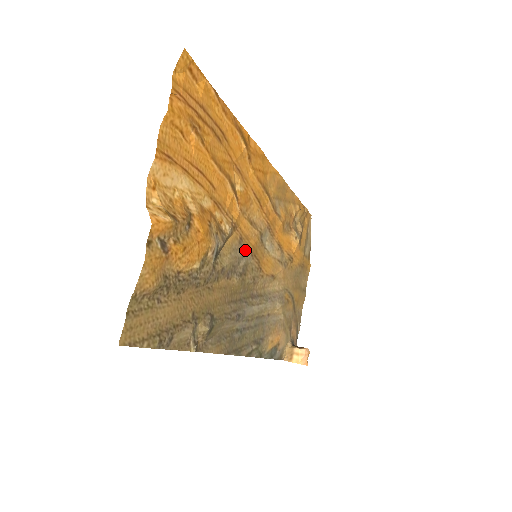
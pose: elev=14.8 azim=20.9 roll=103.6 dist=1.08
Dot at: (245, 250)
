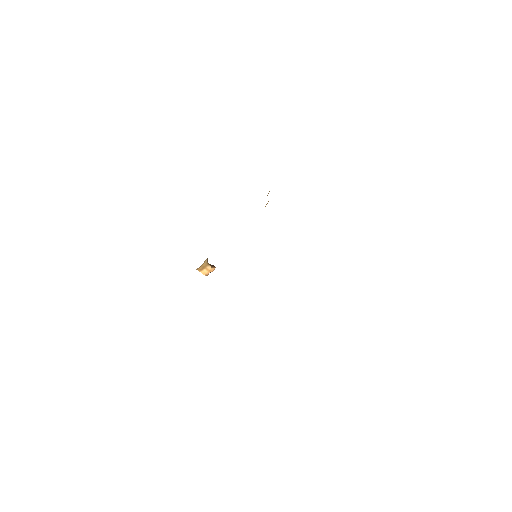
Dot at: occluded
